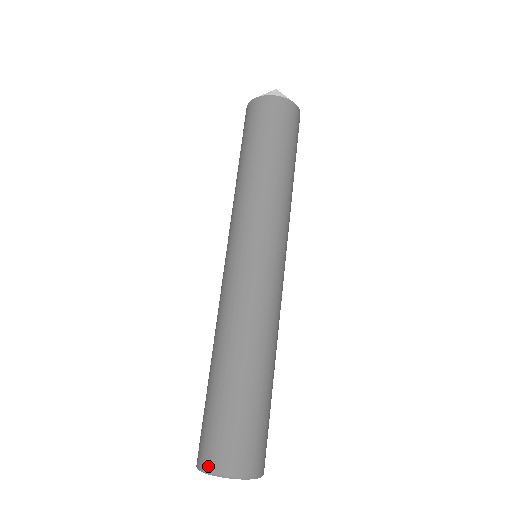
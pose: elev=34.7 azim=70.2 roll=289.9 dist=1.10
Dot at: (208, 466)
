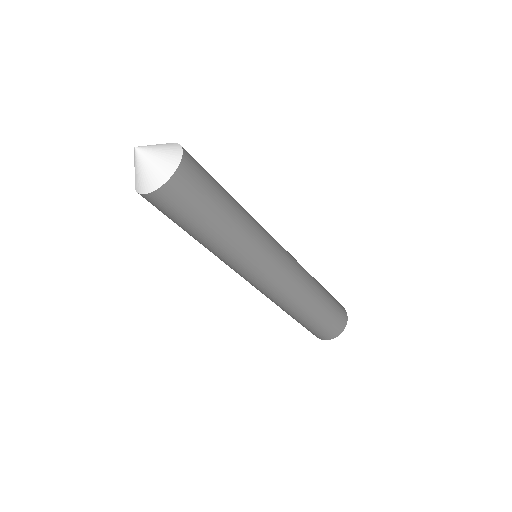
Dot at: occluded
